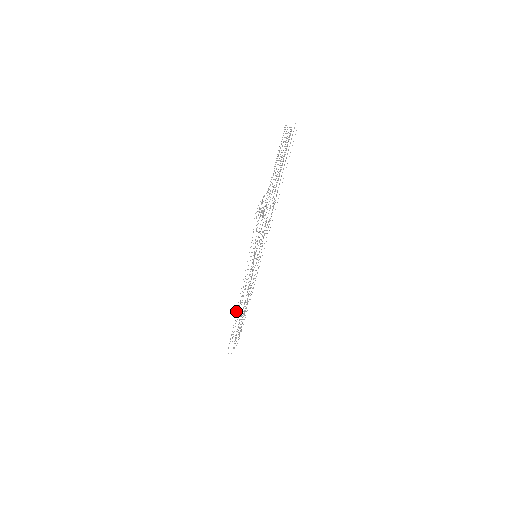
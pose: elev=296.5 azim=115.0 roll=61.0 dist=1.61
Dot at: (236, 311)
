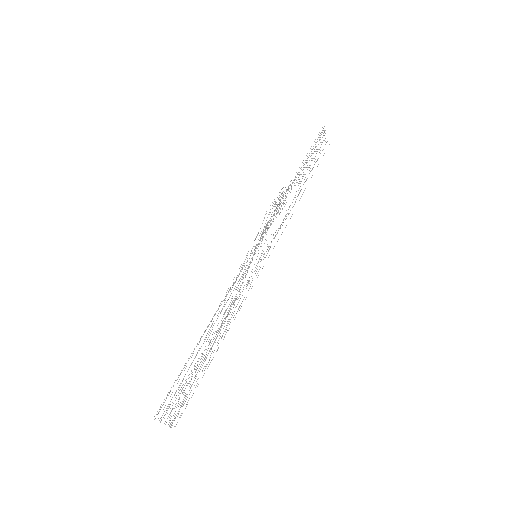
Dot at: occluded
